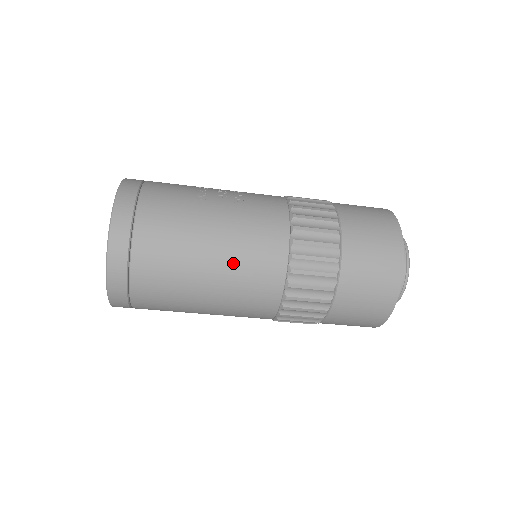
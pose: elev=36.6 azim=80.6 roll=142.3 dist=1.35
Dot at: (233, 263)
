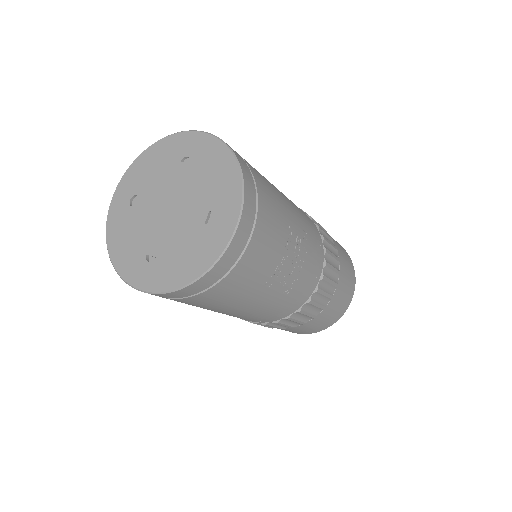
Dot at: occluded
